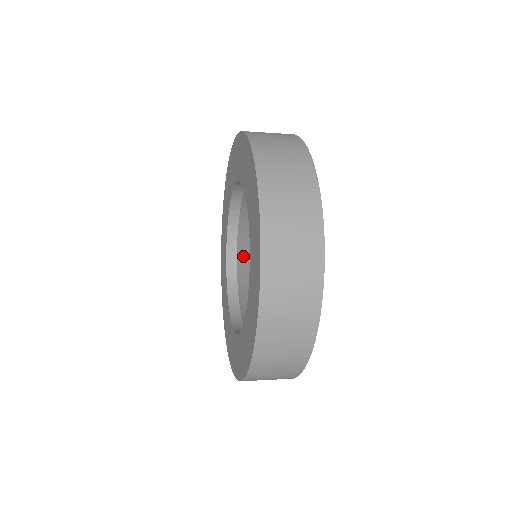
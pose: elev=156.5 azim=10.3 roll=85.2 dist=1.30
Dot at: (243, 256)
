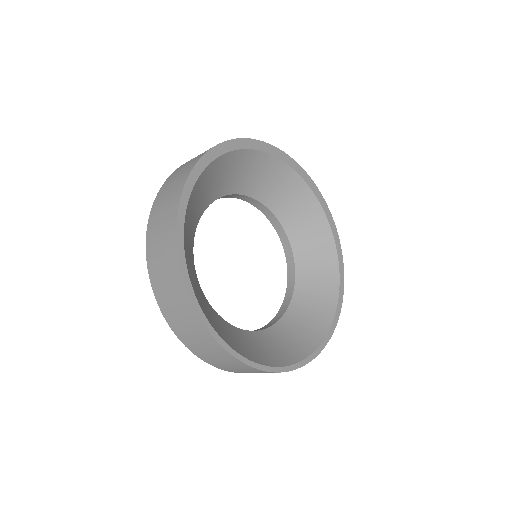
Dot at: (288, 215)
